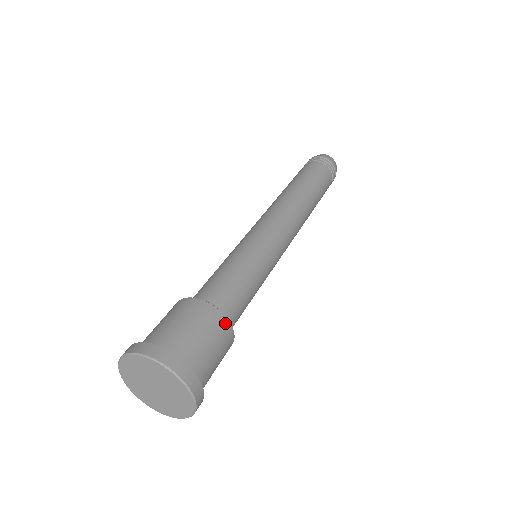
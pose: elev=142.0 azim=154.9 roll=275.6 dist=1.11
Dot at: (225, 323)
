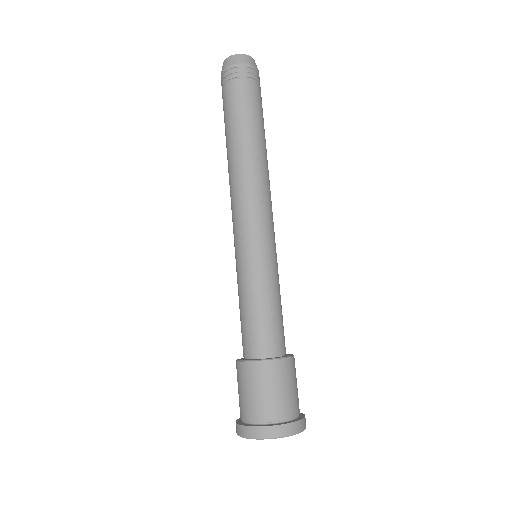
Dot at: (267, 365)
